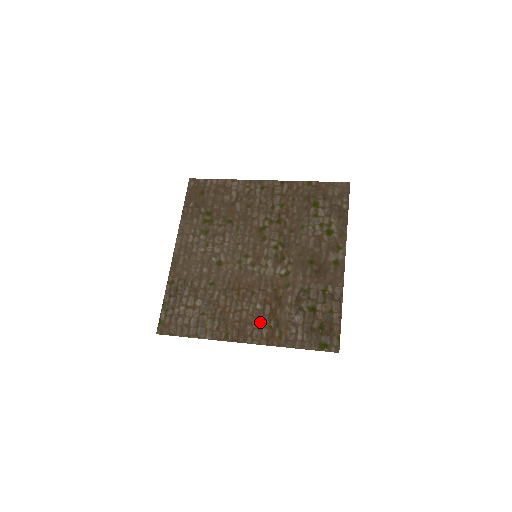
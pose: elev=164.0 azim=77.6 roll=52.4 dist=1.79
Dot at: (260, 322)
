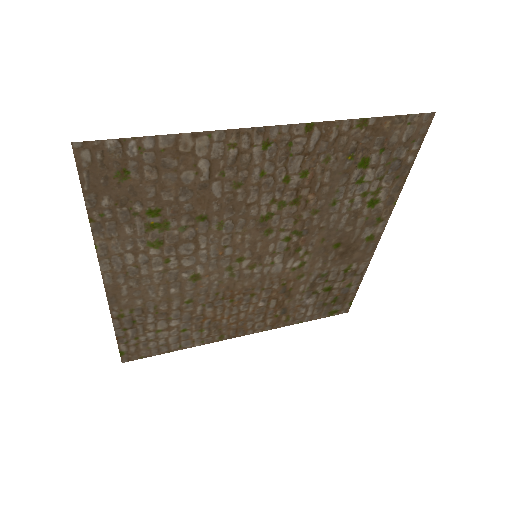
Dot at: (263, 316)
